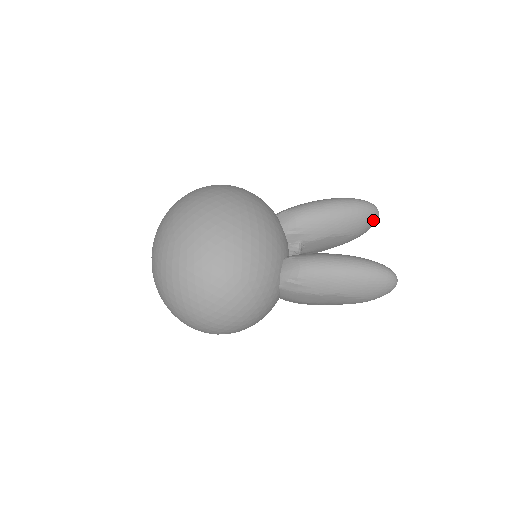
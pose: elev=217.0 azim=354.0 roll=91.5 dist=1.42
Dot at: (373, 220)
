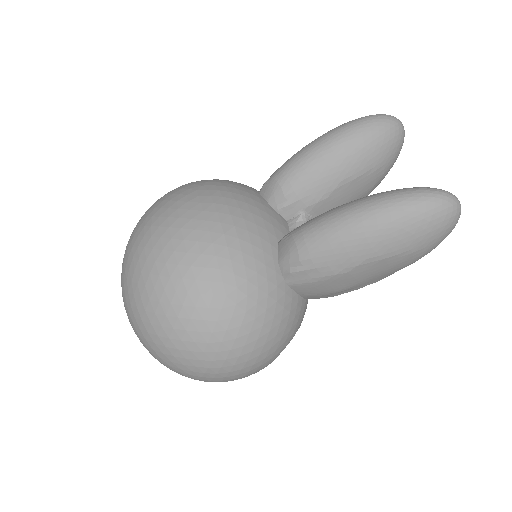
Dot at: (395, 136)
